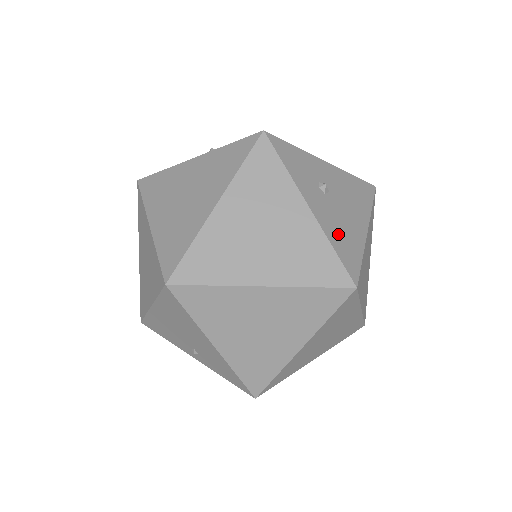
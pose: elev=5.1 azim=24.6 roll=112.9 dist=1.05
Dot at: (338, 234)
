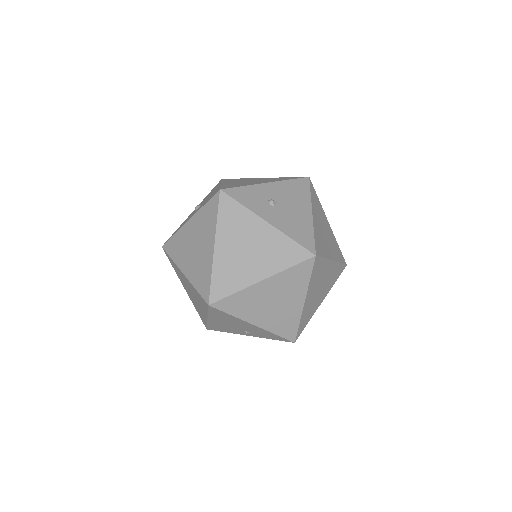
Dot at: (292, 228)
